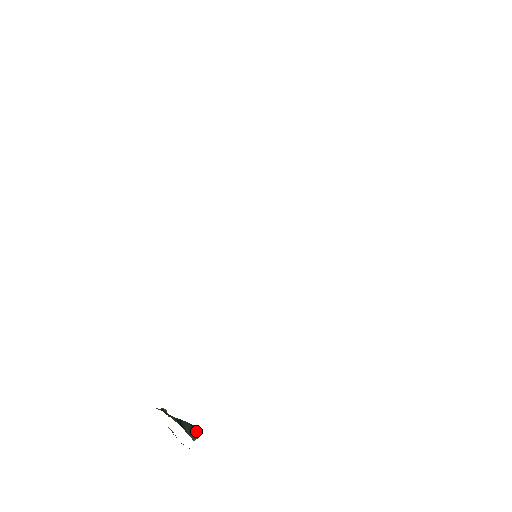
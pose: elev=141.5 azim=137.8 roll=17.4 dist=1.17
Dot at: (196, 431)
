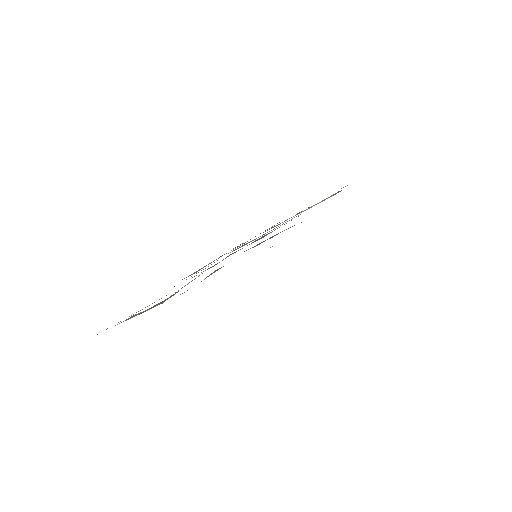
Dot at: occluded
